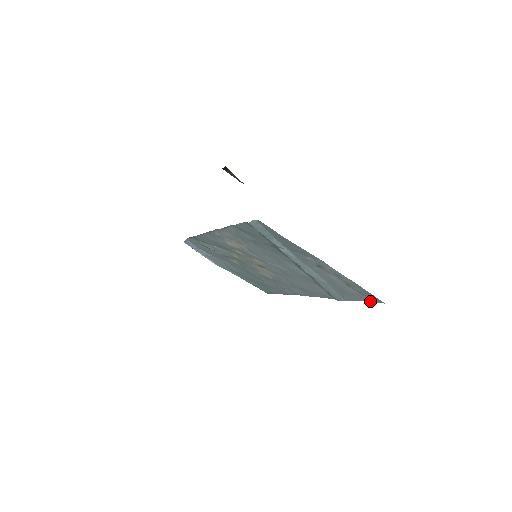
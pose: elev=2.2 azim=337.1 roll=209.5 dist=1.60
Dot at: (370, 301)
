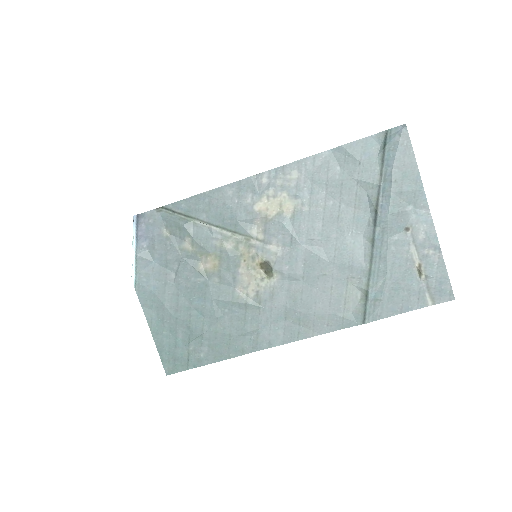
Dot at: (428, 305)
